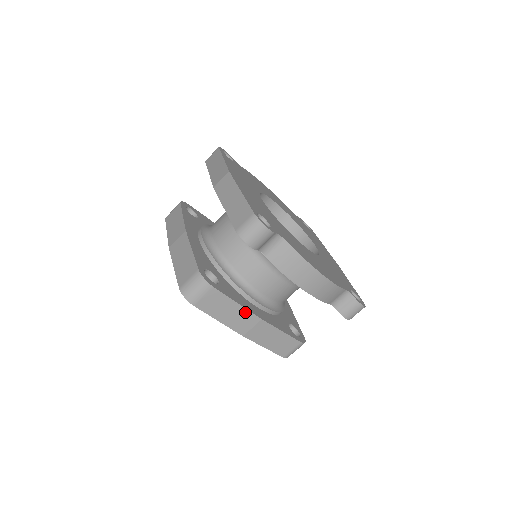
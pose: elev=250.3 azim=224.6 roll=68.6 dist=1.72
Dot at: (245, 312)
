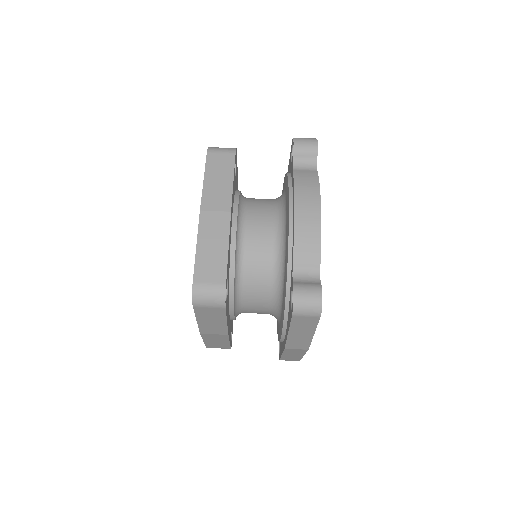
Dot at: (228, 193)
